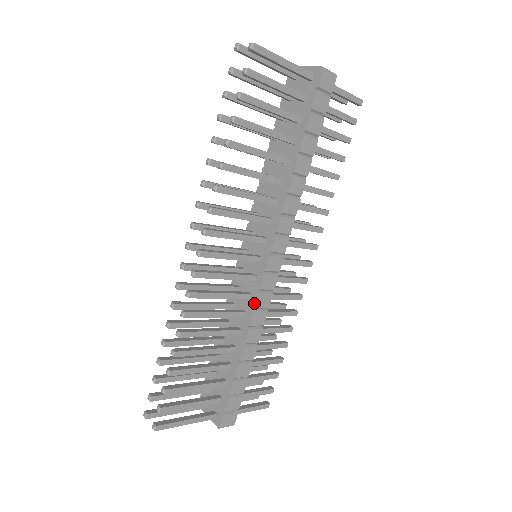
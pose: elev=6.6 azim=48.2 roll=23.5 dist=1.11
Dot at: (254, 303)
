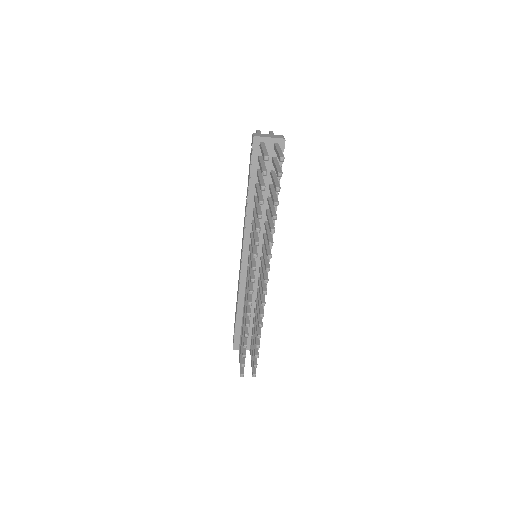
Dot at: occluded
